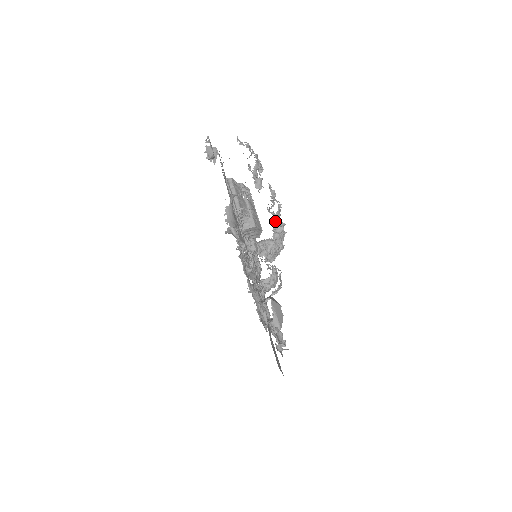
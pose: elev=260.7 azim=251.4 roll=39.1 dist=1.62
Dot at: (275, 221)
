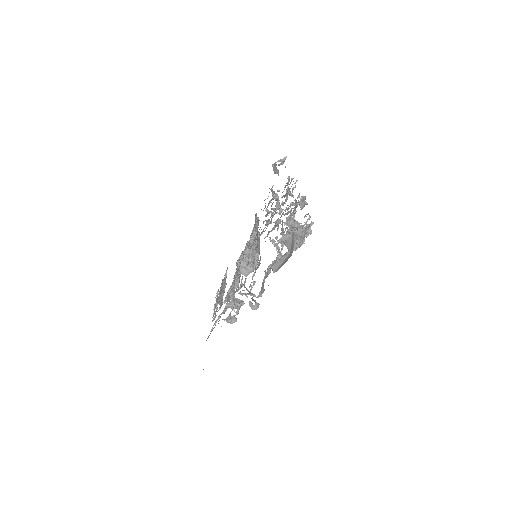
Dot at: (304, 227)
